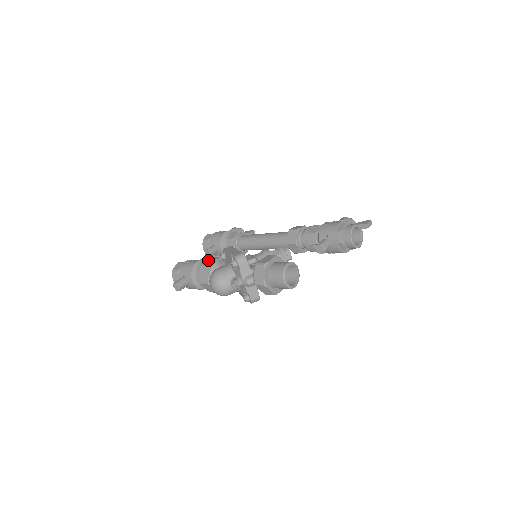
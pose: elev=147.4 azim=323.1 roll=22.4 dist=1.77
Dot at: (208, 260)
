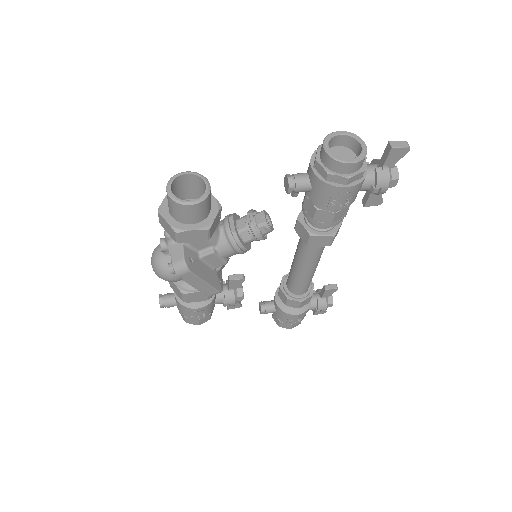
Dot at: occluded
